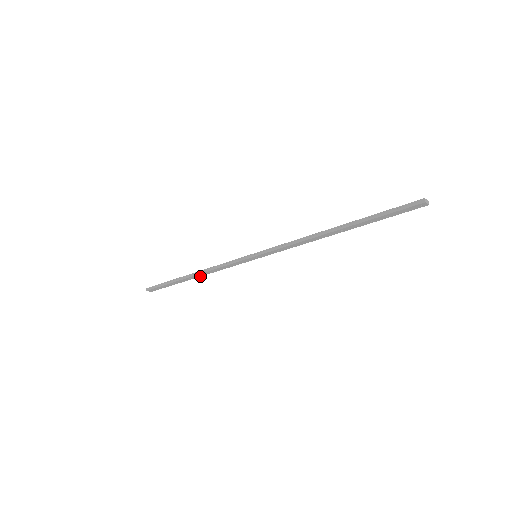
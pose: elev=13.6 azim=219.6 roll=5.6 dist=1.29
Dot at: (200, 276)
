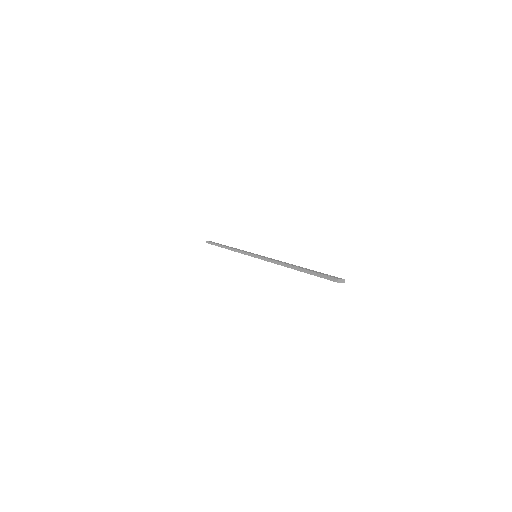
Dot at: occluded
